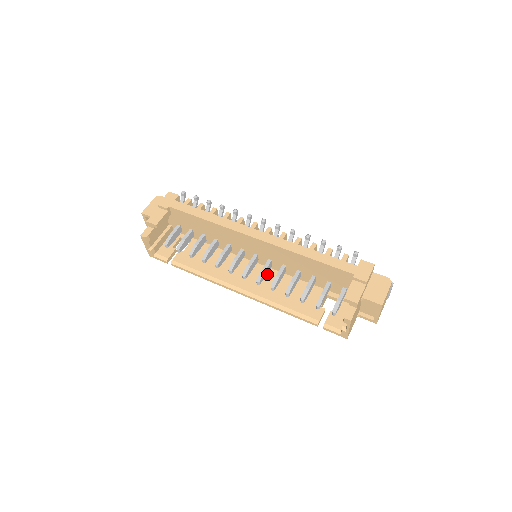
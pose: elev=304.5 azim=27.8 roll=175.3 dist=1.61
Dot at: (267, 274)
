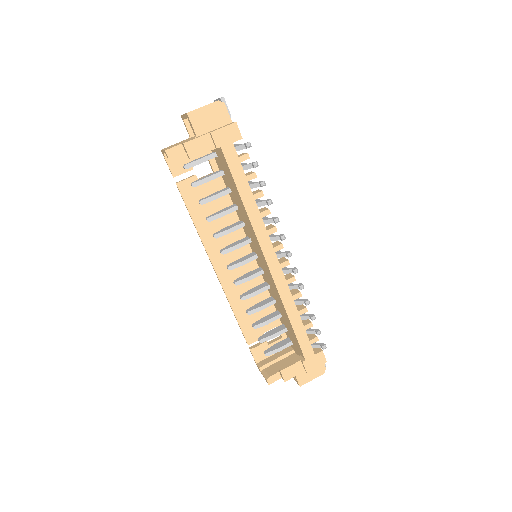
Dot at: occluded
